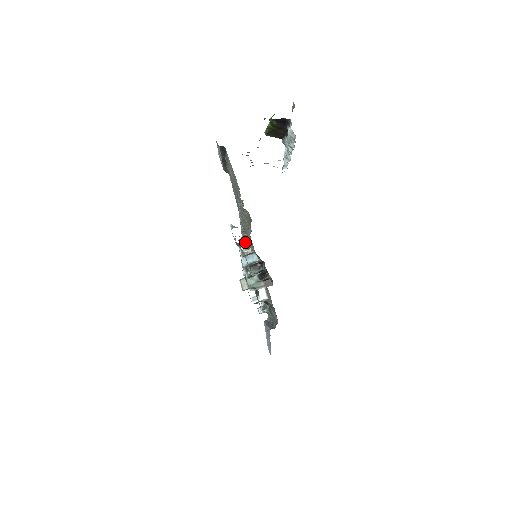
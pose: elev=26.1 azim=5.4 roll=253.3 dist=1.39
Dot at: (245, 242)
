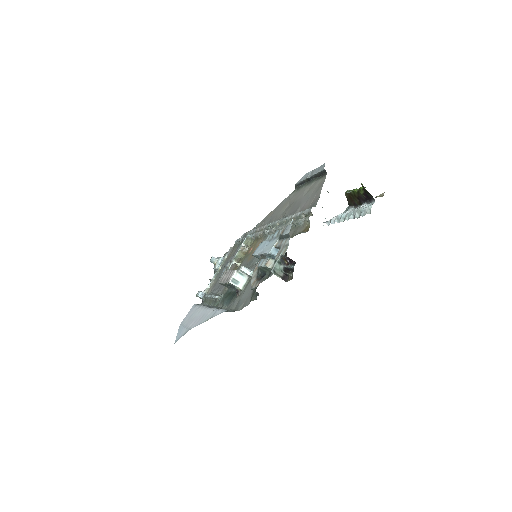
Dot at: (249, 240)
